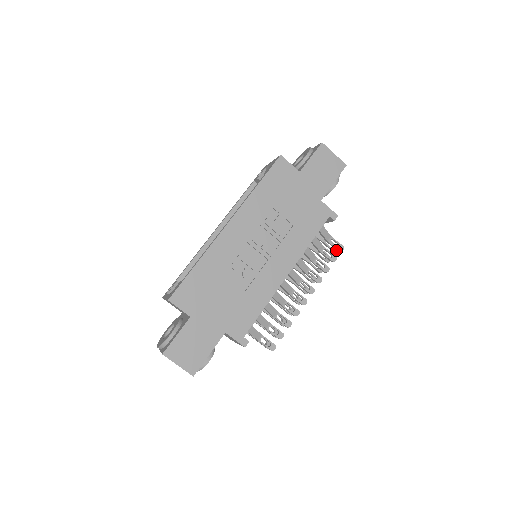
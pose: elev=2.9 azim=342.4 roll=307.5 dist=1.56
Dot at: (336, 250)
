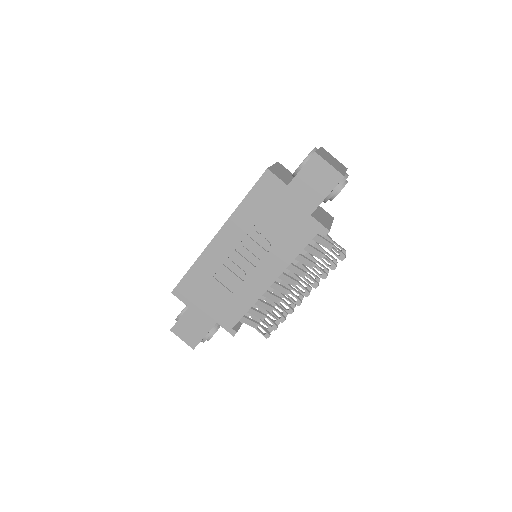
Dot at: occluded
